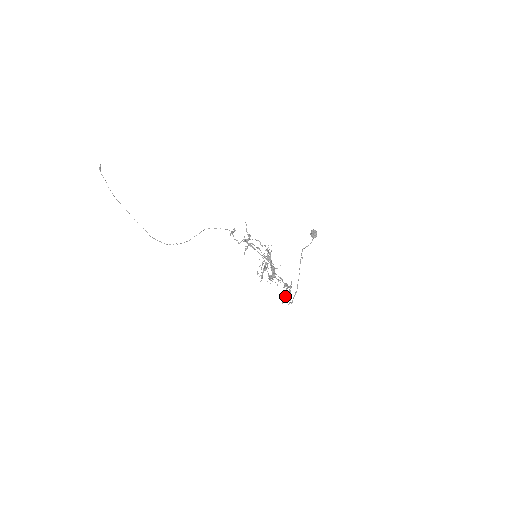
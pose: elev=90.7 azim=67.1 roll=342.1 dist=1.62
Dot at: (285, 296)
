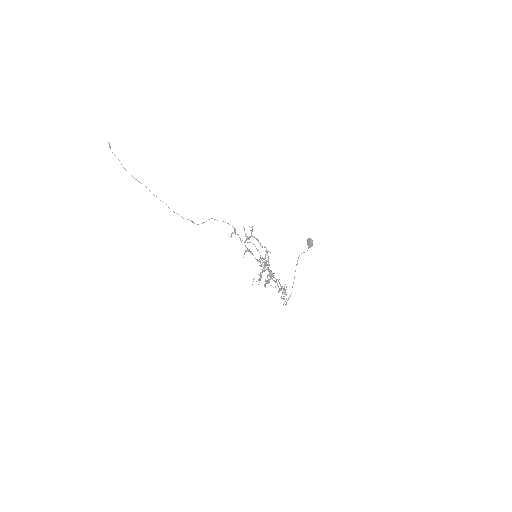
Dot at: (282, 294)
